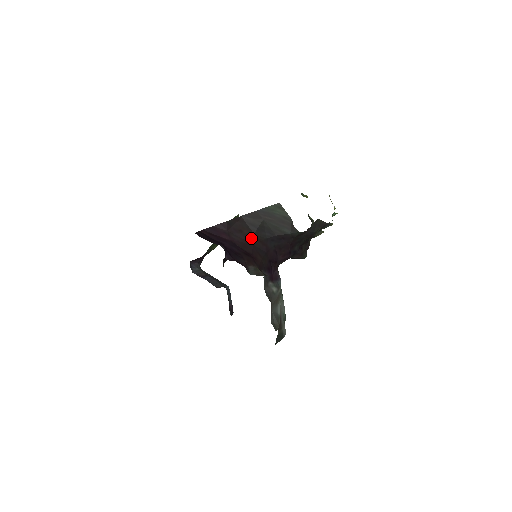
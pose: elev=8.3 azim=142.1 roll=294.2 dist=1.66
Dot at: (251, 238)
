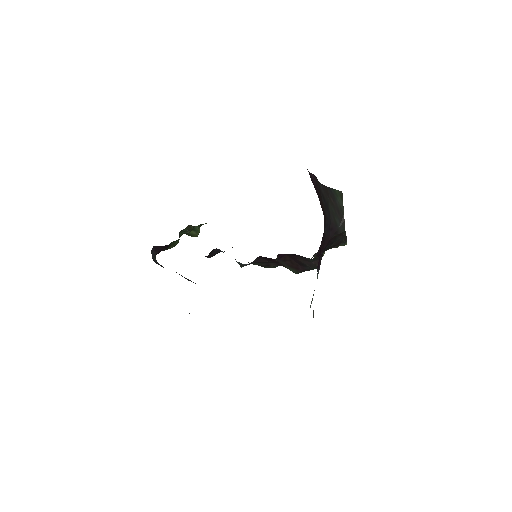
Dot at: (323, 209)
